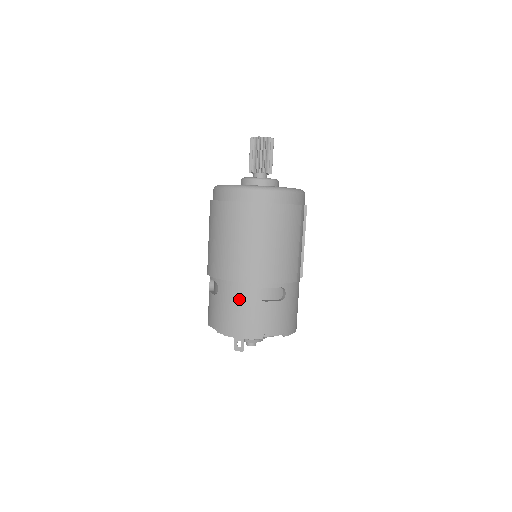
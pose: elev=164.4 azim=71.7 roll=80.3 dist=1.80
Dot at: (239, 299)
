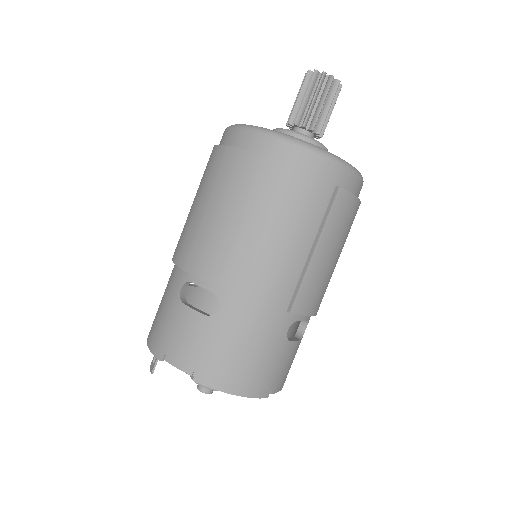
Dot at: (168, 288)
